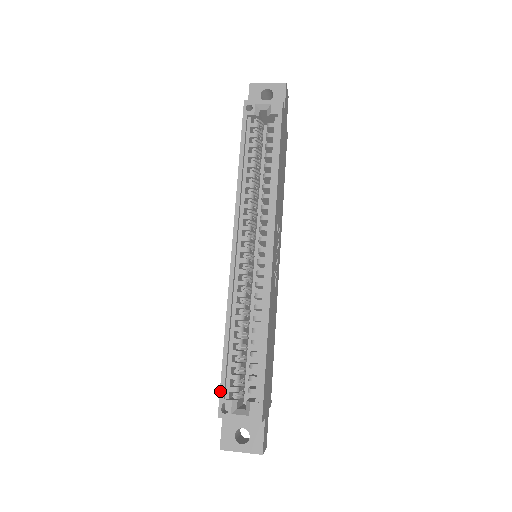
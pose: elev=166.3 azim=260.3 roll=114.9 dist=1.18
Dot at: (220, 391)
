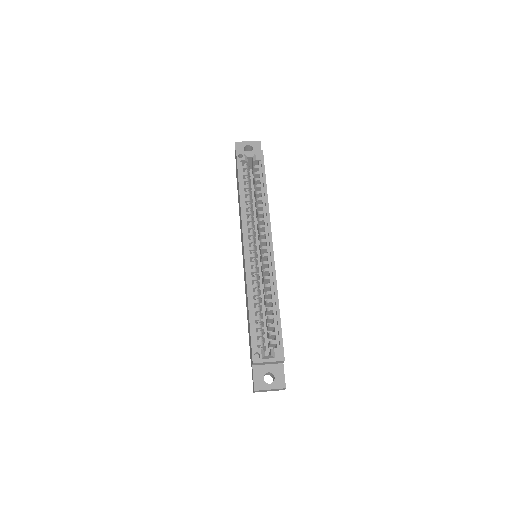
Dot at: (251, 345)
